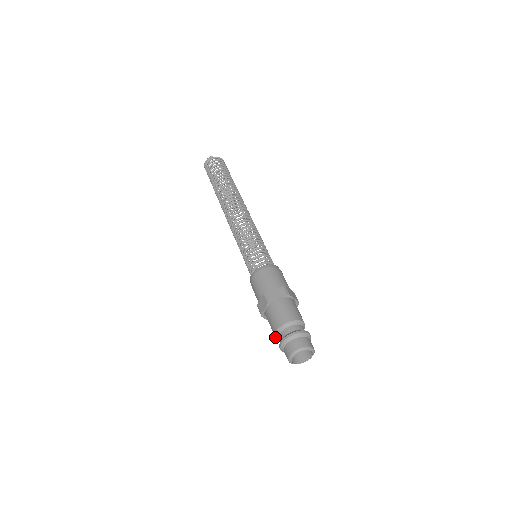
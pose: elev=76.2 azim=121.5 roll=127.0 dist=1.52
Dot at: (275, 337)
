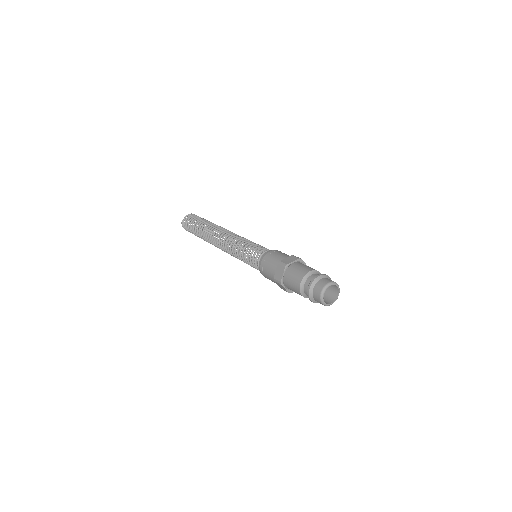
Dot at: occluded
